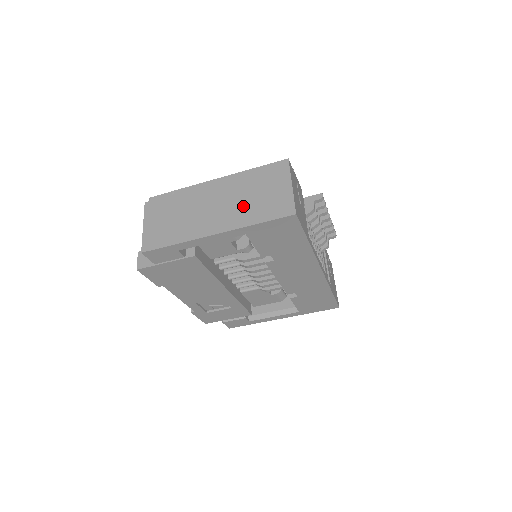
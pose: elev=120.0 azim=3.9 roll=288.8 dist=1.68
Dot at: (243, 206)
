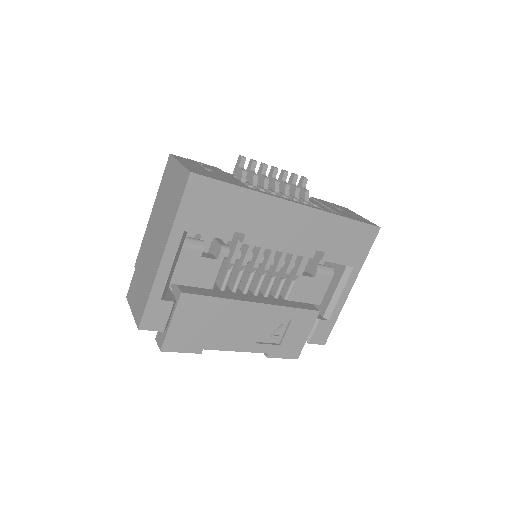
Dot at: (165, 216)
